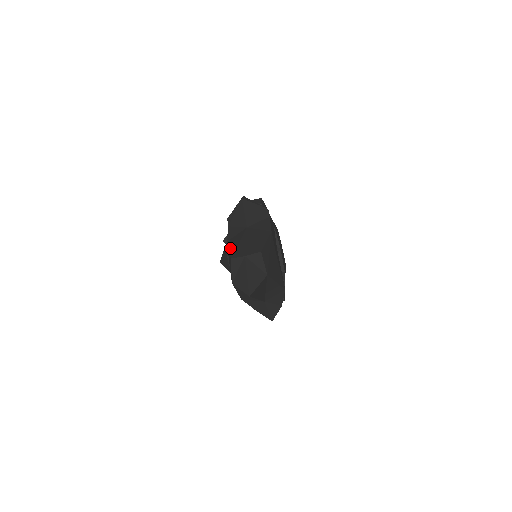
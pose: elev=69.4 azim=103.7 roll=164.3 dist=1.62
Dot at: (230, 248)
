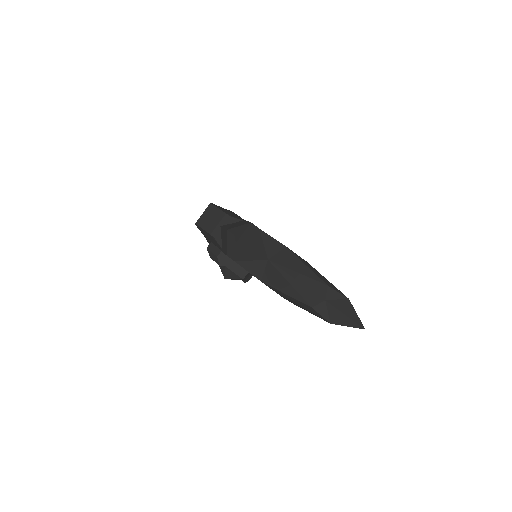
Dot at: (286, 292)
